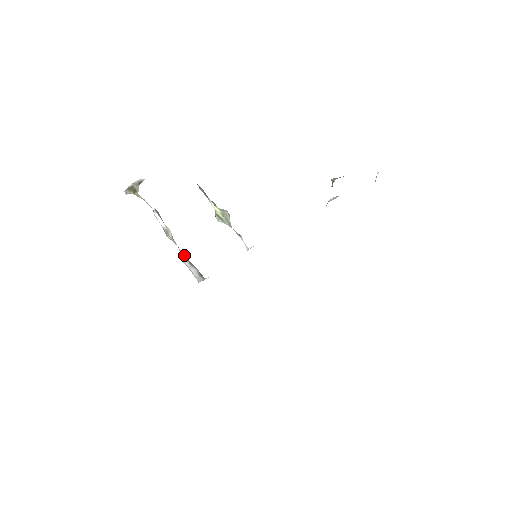
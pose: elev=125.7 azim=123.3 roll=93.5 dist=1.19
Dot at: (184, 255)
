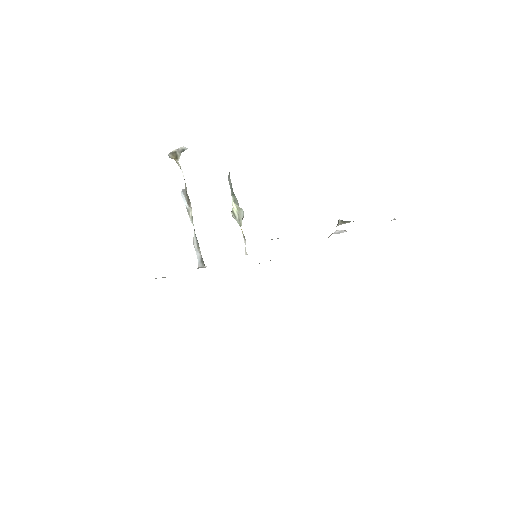
Dot at: (196, 237)
